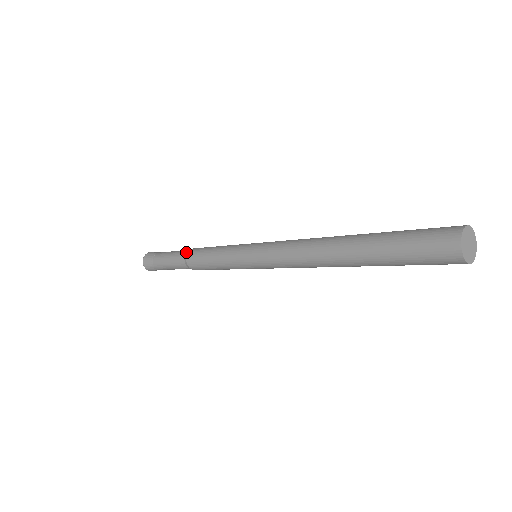
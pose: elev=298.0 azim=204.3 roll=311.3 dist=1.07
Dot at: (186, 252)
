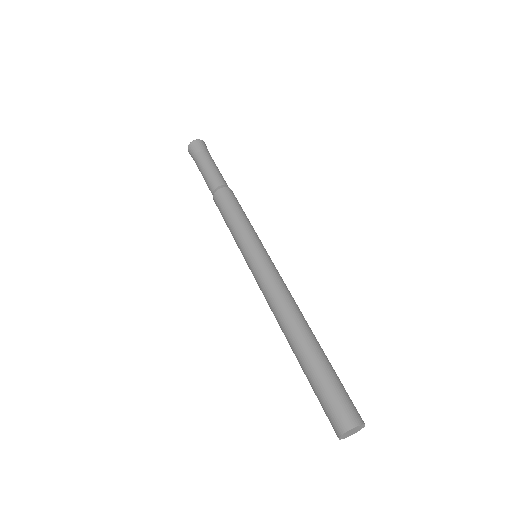
Dot at: (220, 185)
